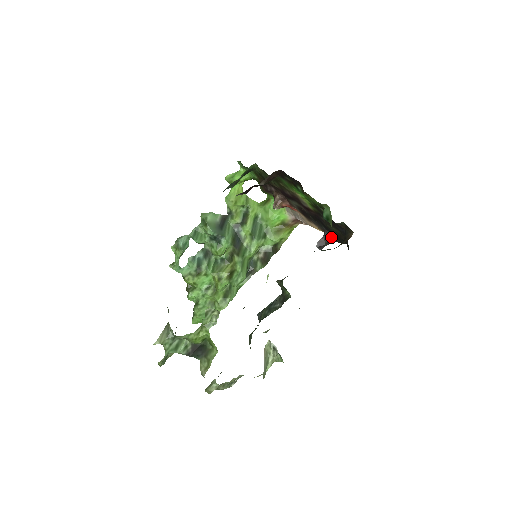
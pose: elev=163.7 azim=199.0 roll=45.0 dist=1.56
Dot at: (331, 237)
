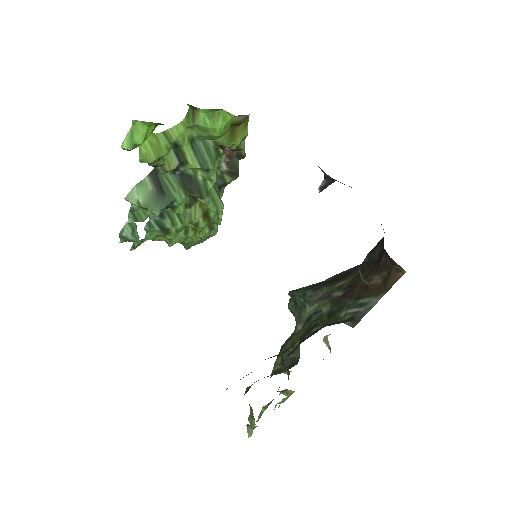
Dot at: occluded
